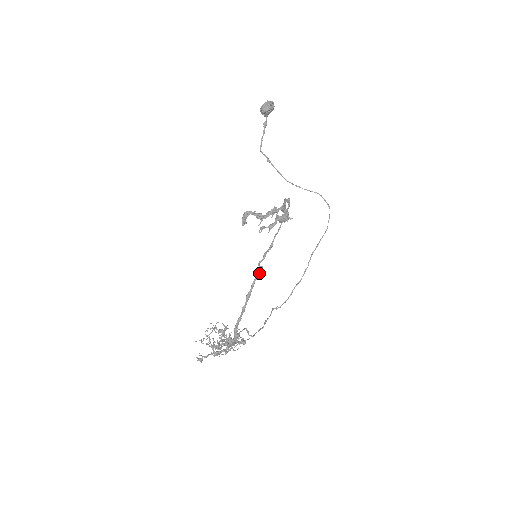
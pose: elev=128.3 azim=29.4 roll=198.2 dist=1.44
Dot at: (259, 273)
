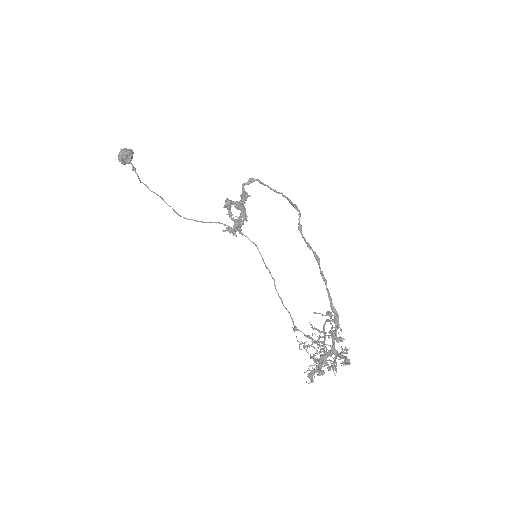
Dot at: (301, 234)
